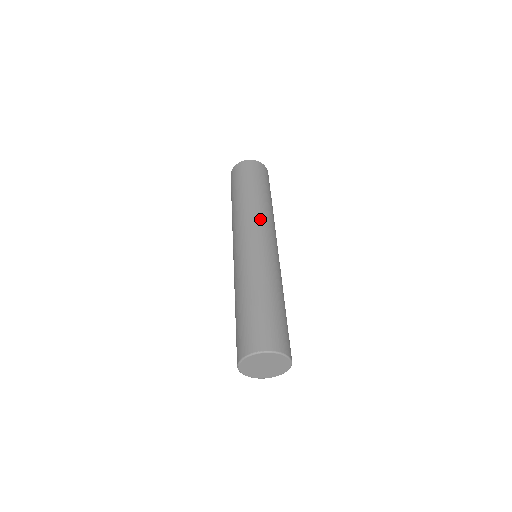
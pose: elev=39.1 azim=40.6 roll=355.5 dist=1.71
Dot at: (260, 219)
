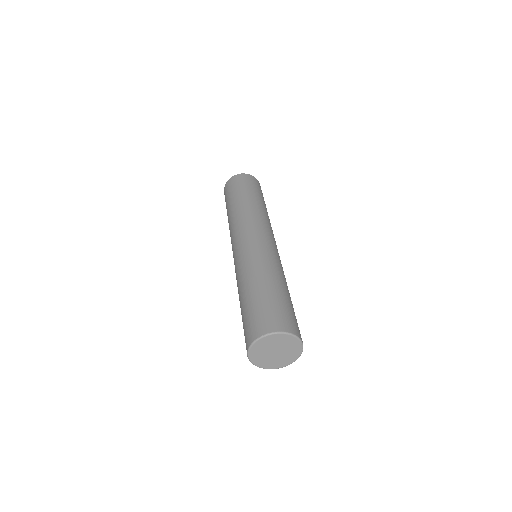
Dot at: (250, 220)
